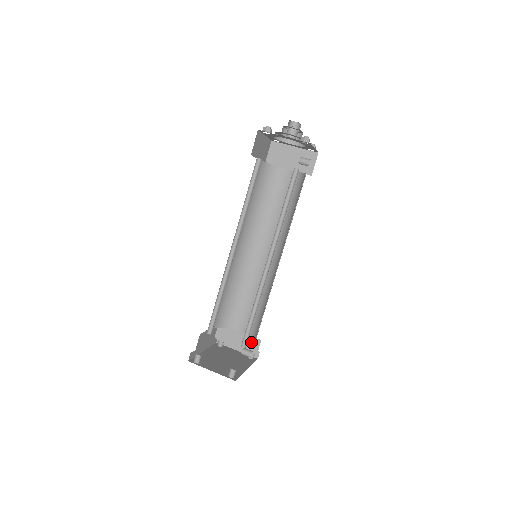
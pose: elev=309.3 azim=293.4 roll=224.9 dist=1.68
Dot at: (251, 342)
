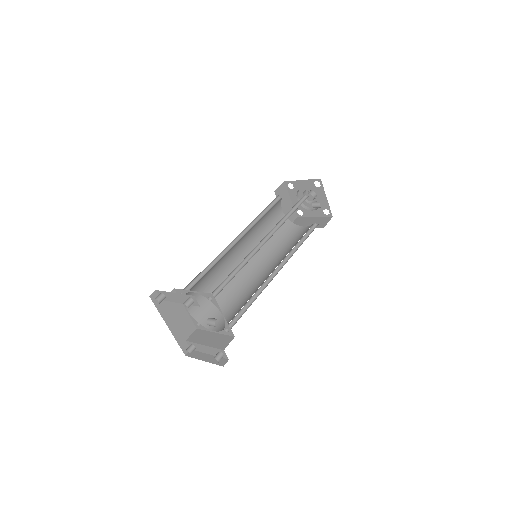
Dot at: (223, 340)
